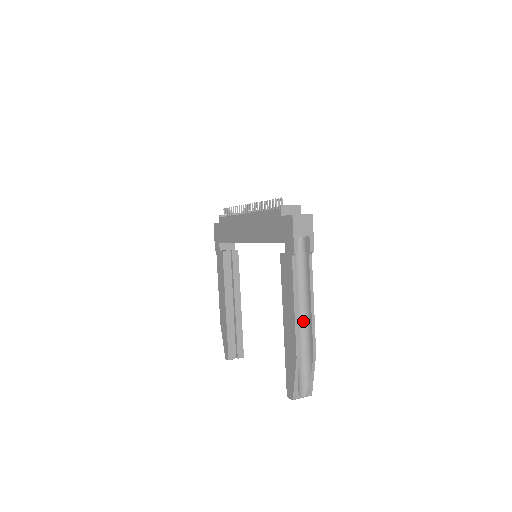
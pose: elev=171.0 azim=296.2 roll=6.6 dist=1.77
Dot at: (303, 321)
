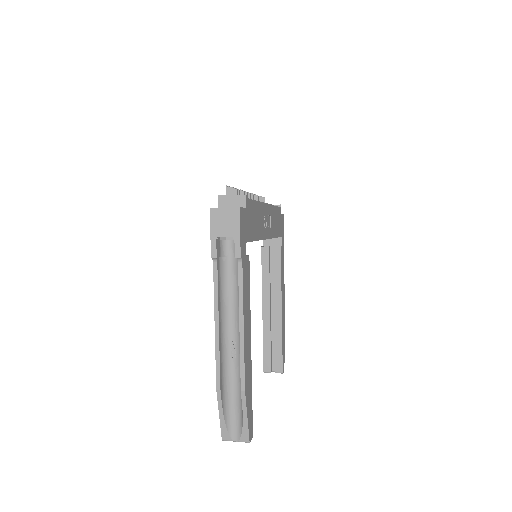
Dot at: (238, 345)
